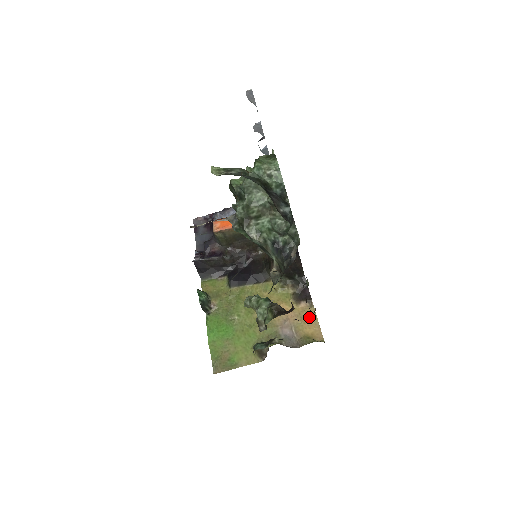
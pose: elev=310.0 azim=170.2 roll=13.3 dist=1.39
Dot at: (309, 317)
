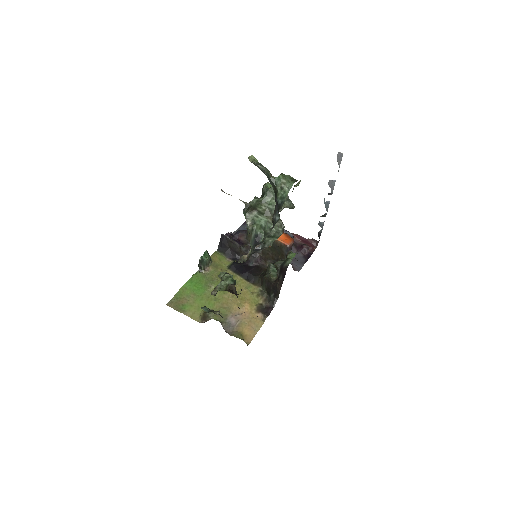
Dot at: (255, 325)
